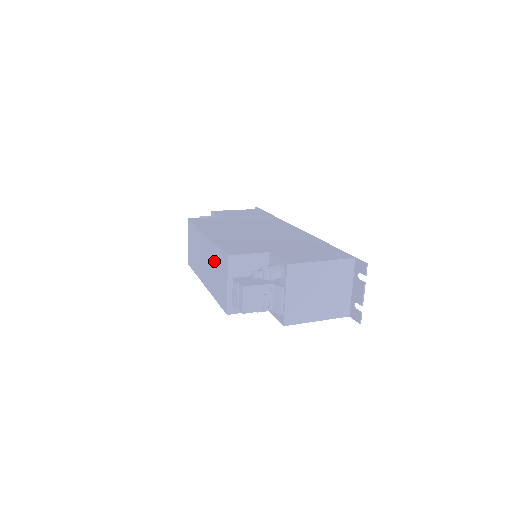
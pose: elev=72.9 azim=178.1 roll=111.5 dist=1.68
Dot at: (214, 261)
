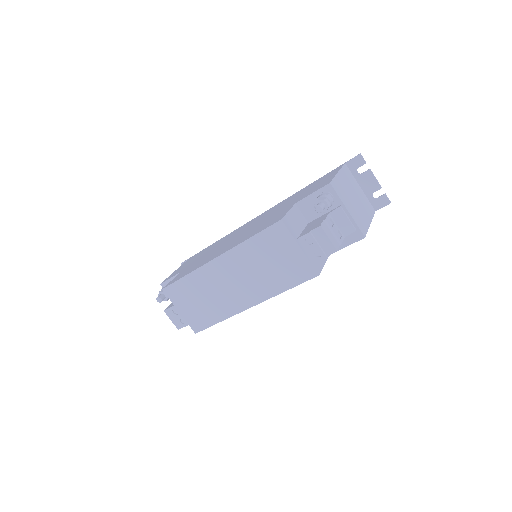
Dot at: (256, 258)
